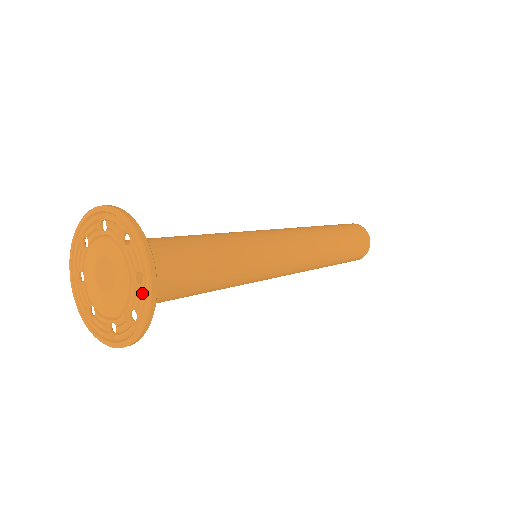
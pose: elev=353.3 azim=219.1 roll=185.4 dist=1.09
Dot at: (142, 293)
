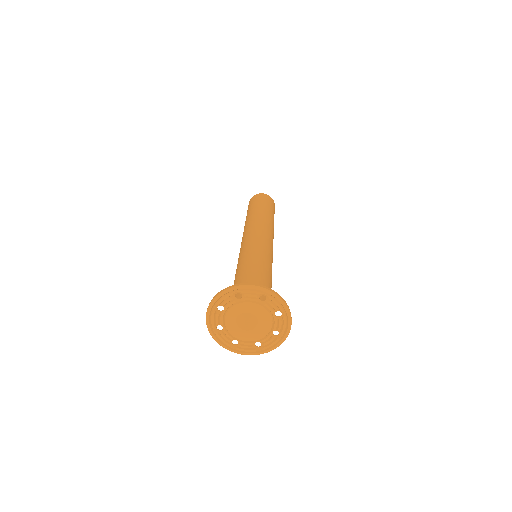
Dot at: (272, 300)
